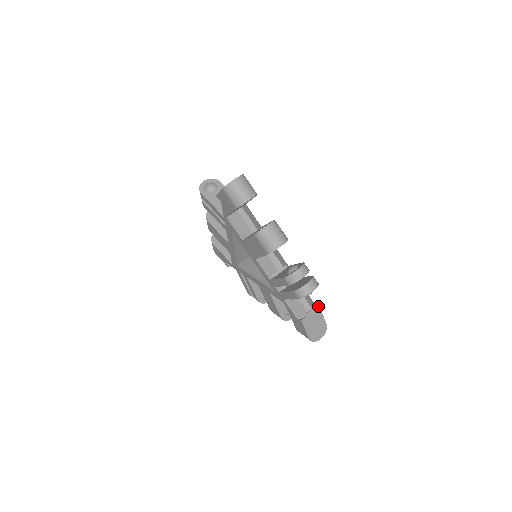
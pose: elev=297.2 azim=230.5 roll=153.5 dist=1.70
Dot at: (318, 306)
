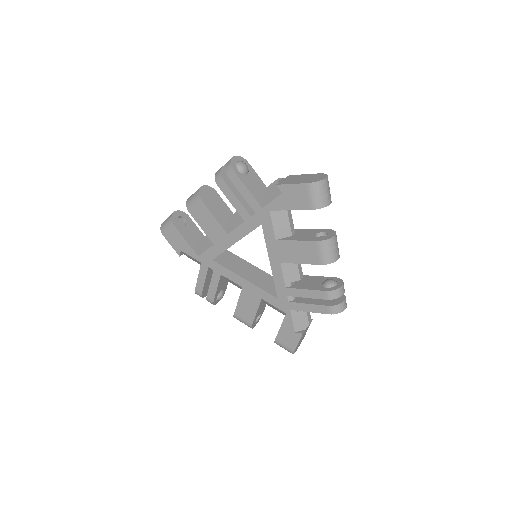
Dot at: occluded
